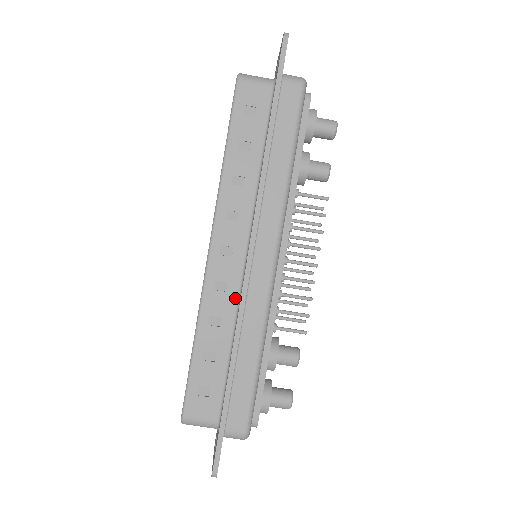
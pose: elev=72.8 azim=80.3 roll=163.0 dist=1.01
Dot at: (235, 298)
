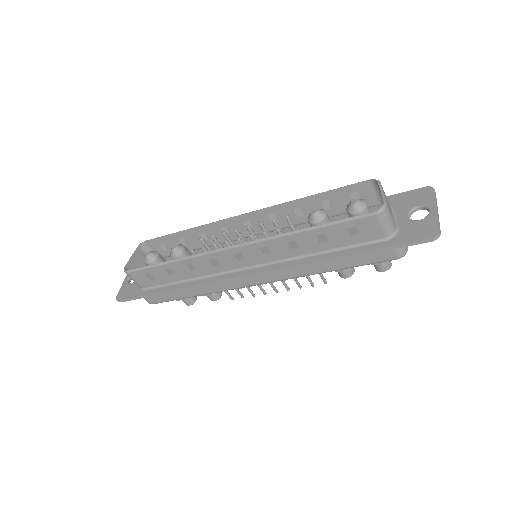
Dot at: (216, 272)
